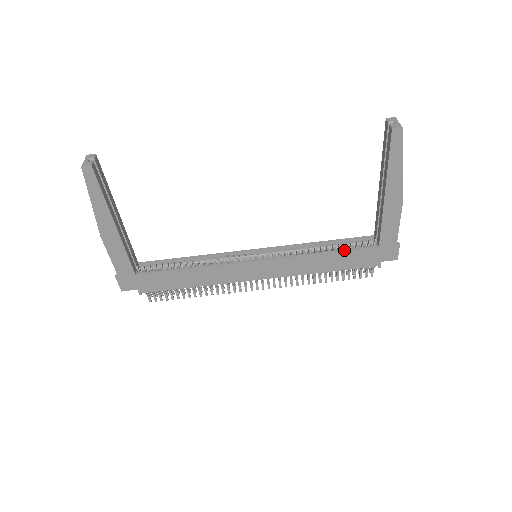
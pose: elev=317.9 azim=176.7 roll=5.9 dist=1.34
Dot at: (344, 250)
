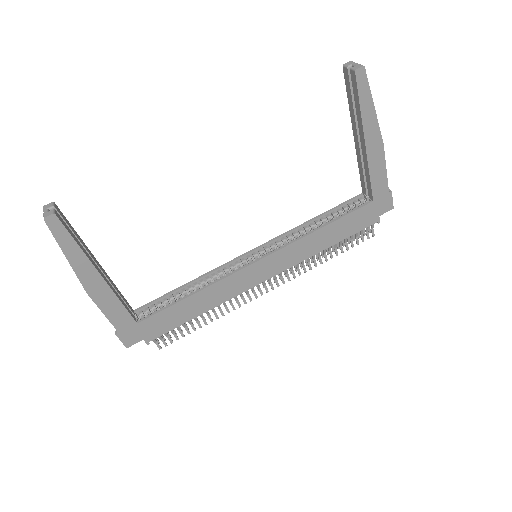
Dot at: (341, 217)
